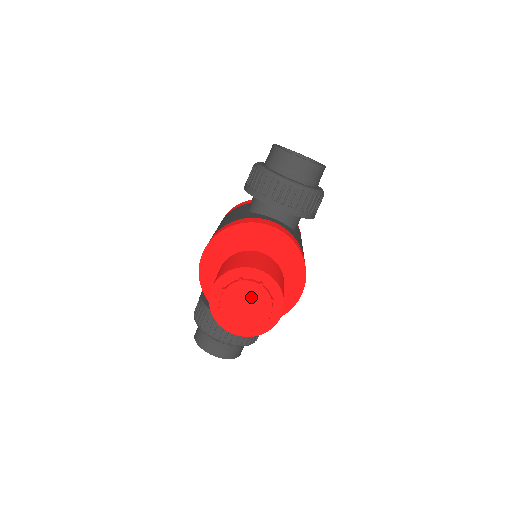
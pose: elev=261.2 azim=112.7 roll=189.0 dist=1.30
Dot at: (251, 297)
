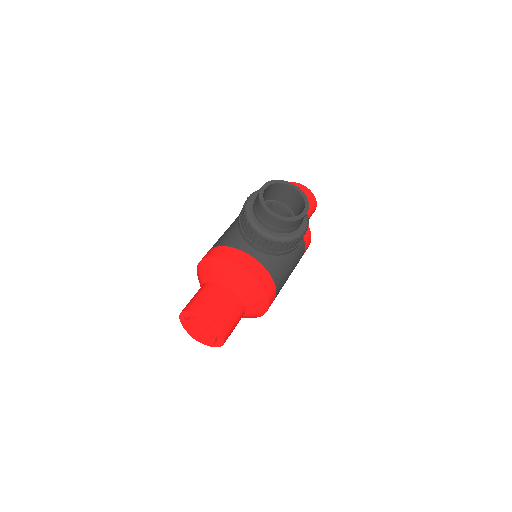
Dot at: (201, 331)
